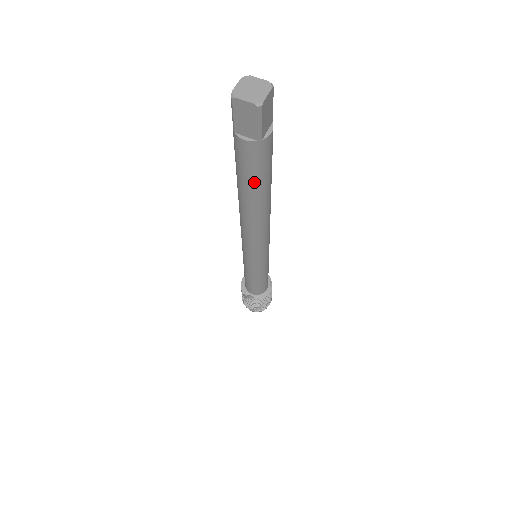
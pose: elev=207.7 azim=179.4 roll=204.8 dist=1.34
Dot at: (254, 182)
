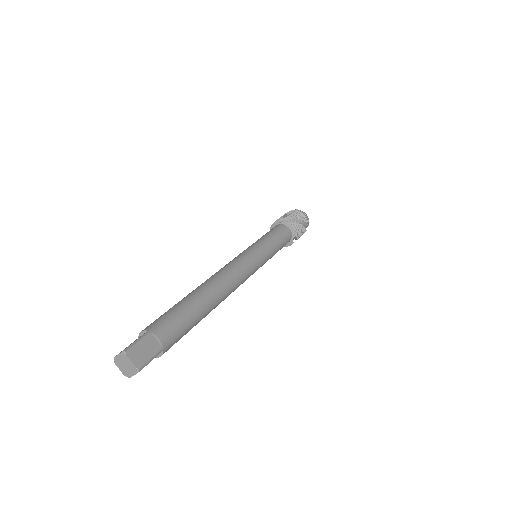
Dot at: occluded
